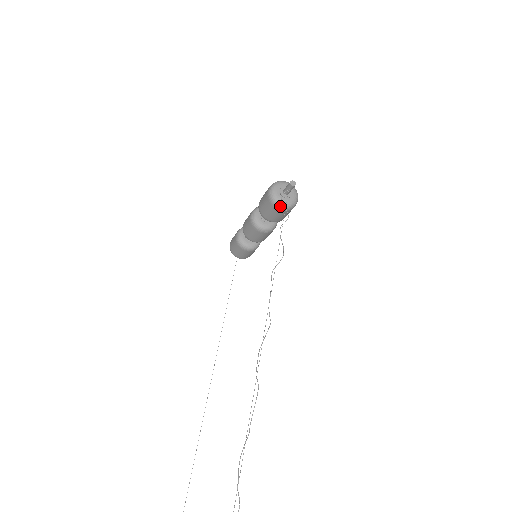
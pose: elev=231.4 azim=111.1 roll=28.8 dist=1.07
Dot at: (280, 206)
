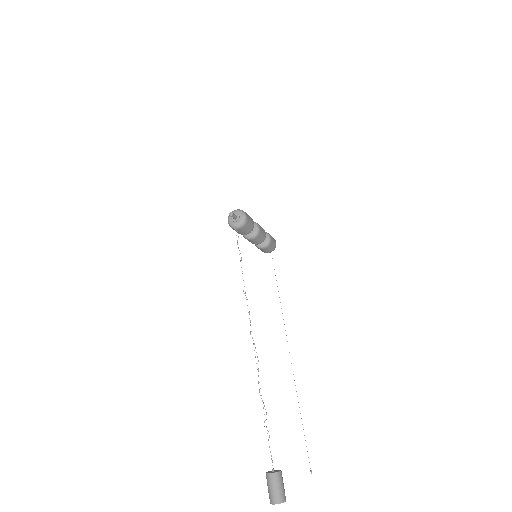
Dot at: (237, 228)
